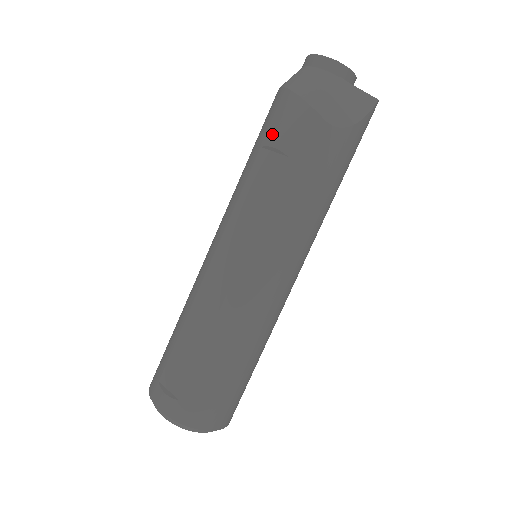
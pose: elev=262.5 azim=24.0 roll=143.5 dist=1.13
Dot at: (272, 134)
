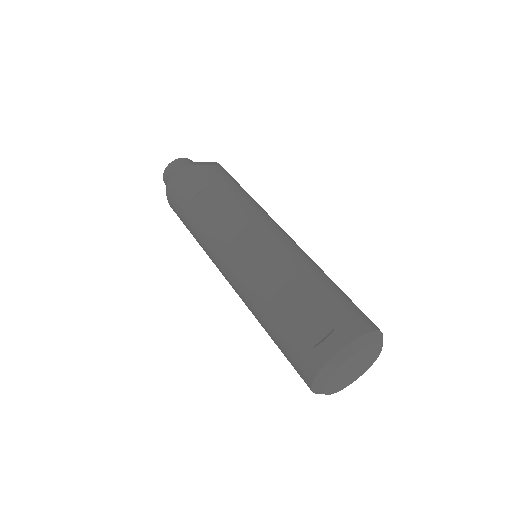
Dot at: (190, 192)
